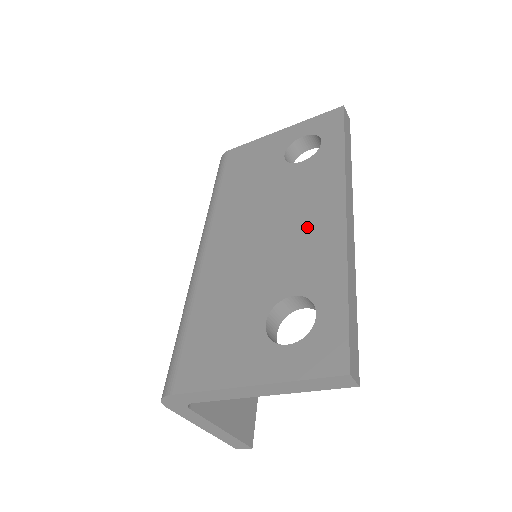
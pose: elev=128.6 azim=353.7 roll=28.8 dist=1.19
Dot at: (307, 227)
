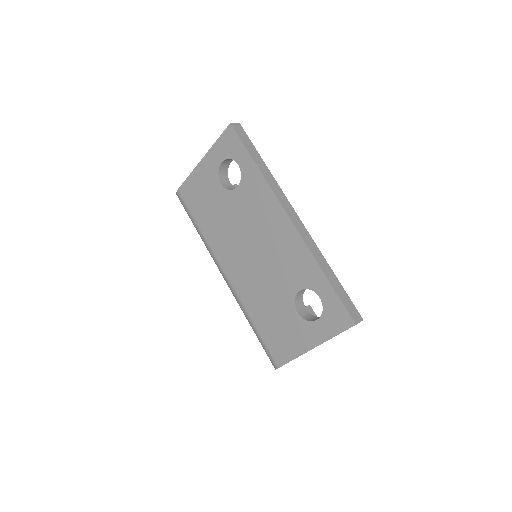
Dot at: (277, 241)
